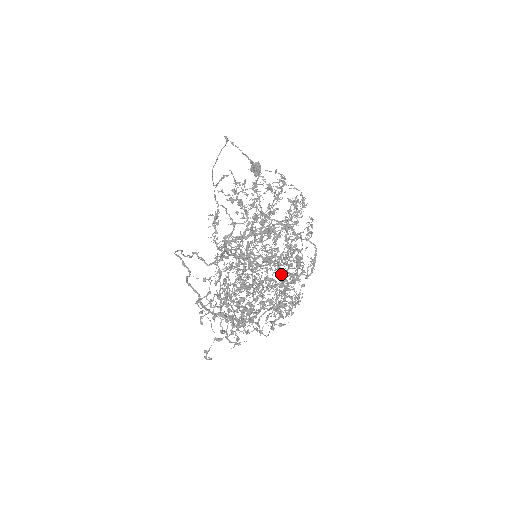
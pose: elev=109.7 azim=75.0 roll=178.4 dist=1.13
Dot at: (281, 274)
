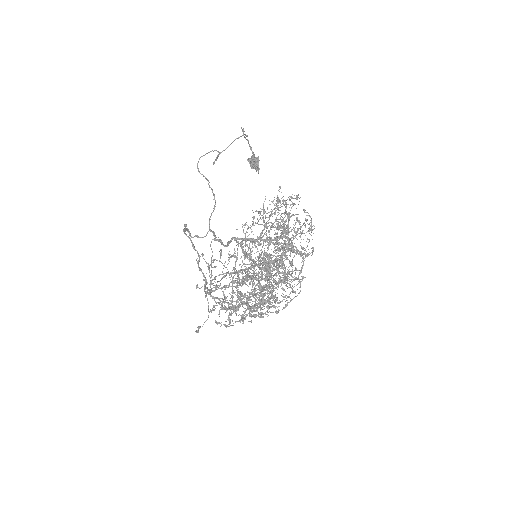
Dot at: occluded
